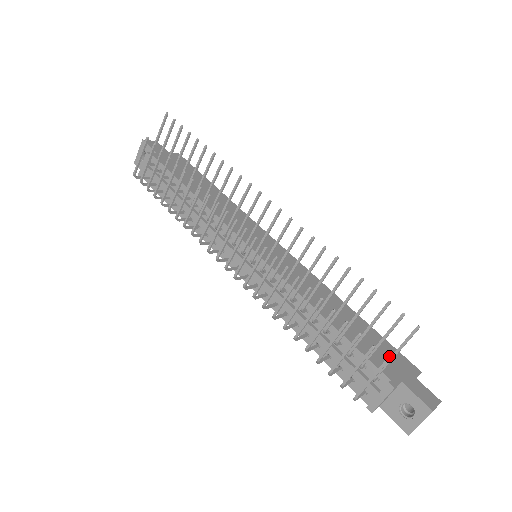
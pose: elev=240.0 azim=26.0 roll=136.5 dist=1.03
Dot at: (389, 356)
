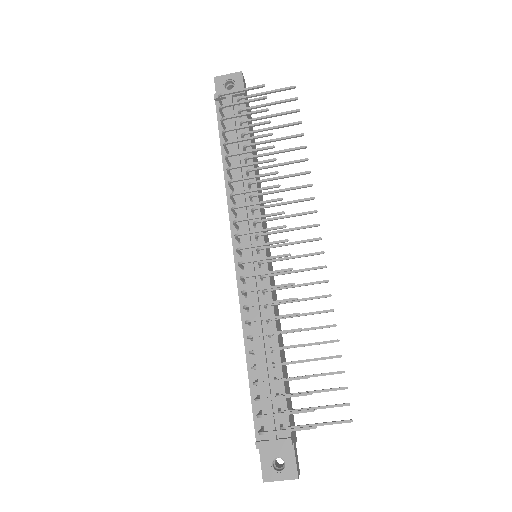
Dot at: occluded
